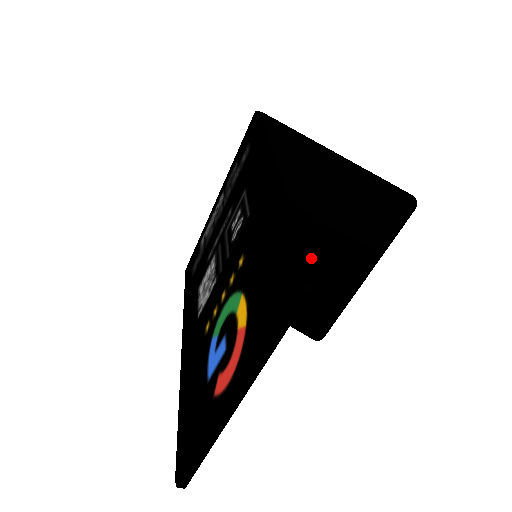
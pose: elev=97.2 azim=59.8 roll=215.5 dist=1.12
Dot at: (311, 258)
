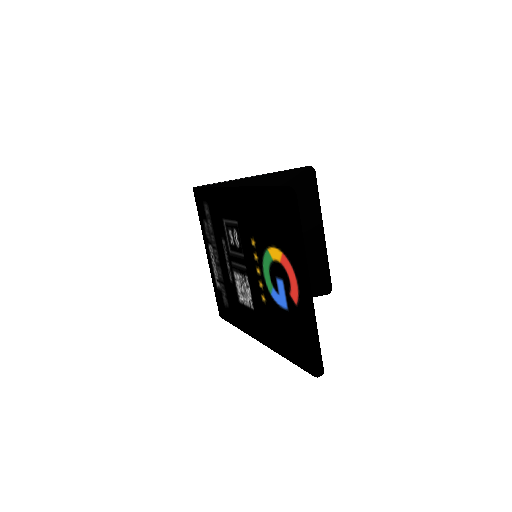
Dot at: occluded
